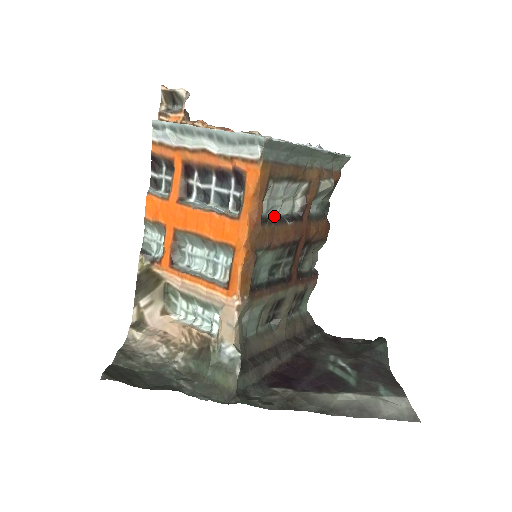
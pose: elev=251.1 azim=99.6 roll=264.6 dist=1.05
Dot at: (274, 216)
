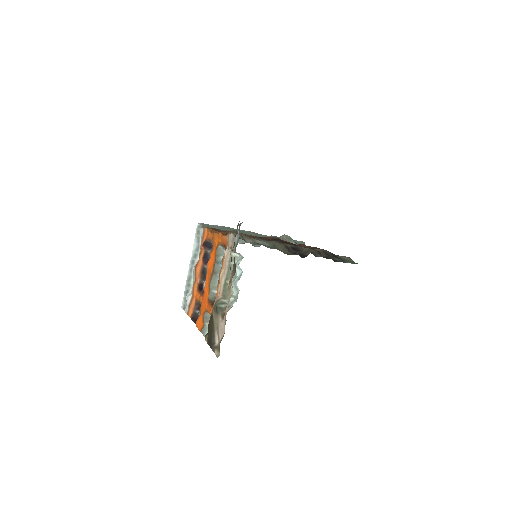
Dot at: occluded
